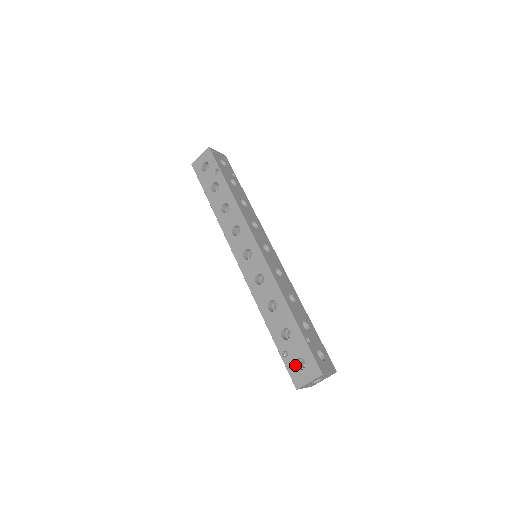
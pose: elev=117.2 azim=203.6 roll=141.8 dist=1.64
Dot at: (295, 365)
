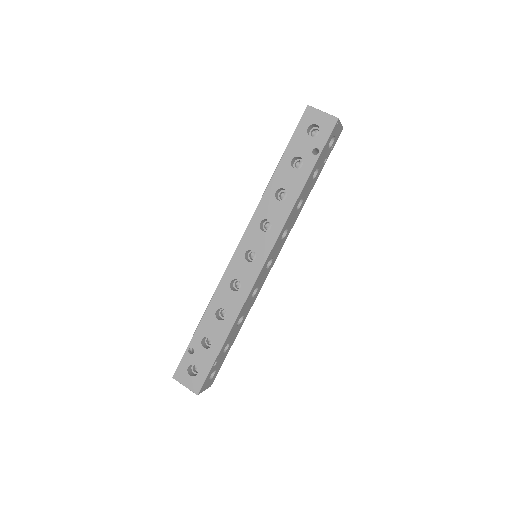
Dot at: (189, 366)
